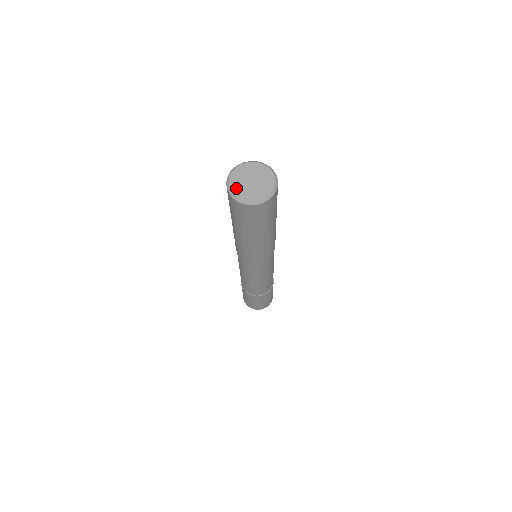
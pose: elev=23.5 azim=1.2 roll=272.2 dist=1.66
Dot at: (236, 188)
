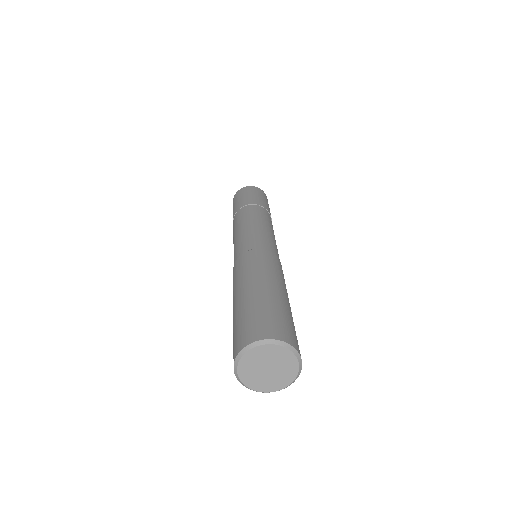
Dot at: (246, 363)
